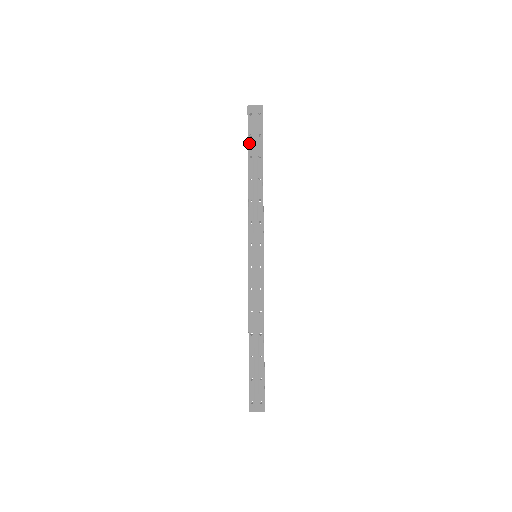
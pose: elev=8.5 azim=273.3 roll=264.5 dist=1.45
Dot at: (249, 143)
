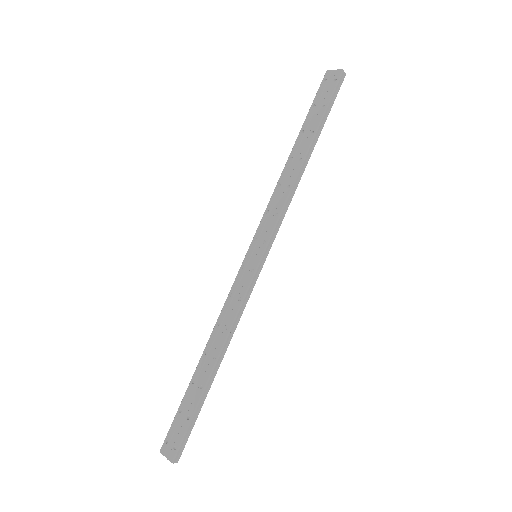
Dot at: (308, 114)
